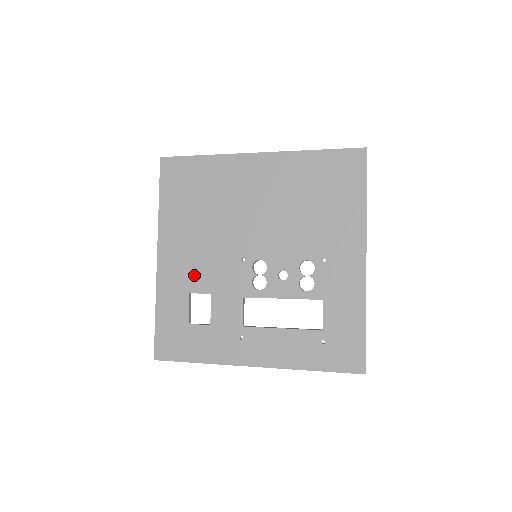
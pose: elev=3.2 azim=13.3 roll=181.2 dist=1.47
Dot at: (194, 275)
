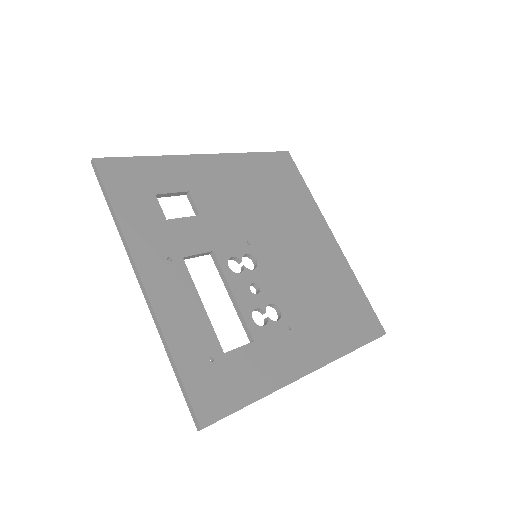
Dot at: (209, 194)
